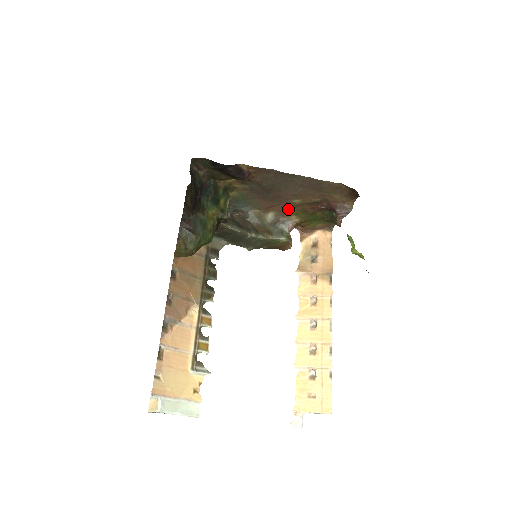
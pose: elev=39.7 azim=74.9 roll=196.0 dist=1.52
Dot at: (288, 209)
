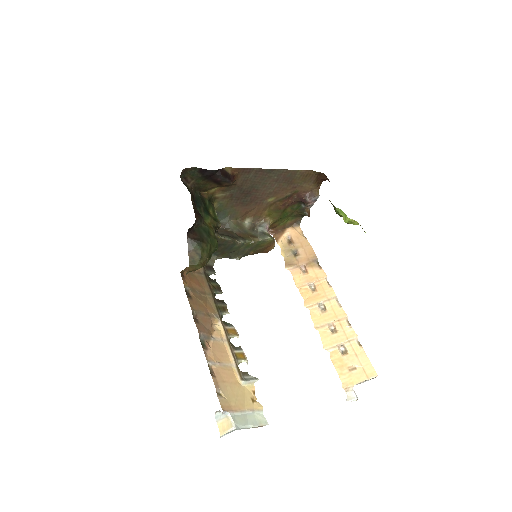
Dot at: (262, 211)
